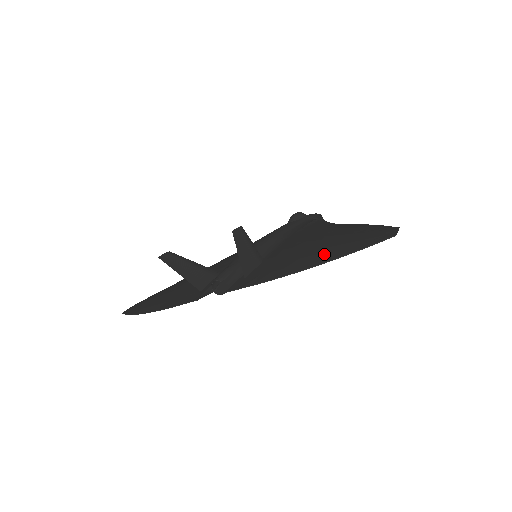
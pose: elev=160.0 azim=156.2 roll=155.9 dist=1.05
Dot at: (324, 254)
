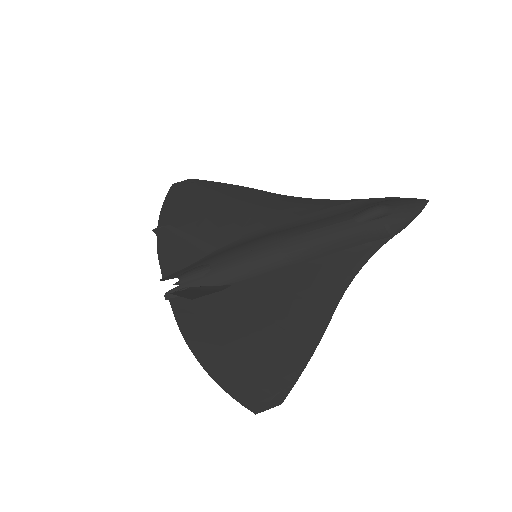
Dot at: (222, 360)
